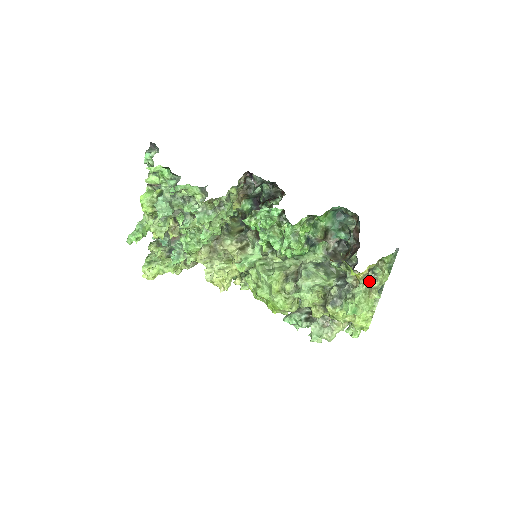
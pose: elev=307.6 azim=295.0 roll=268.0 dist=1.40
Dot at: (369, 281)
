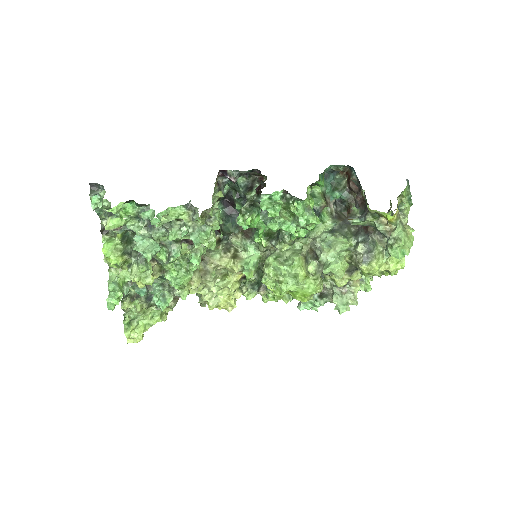
Dot at: (400, 220)
